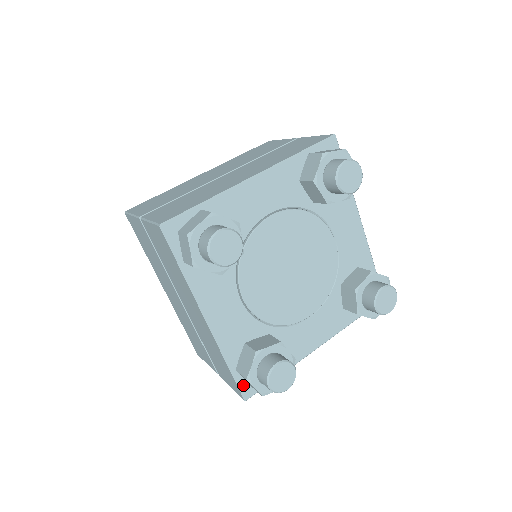
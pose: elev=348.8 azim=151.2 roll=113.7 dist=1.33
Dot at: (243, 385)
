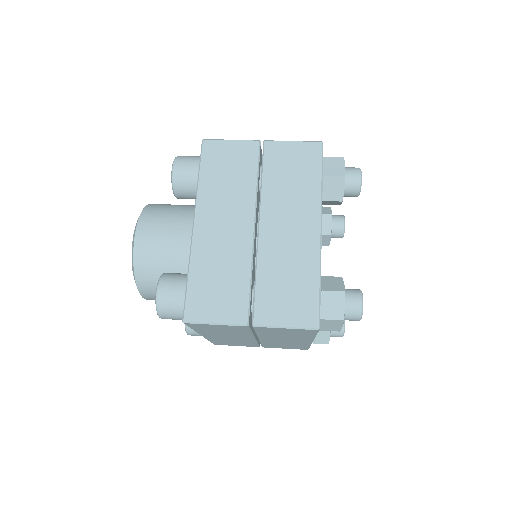
Dot at: occluded
